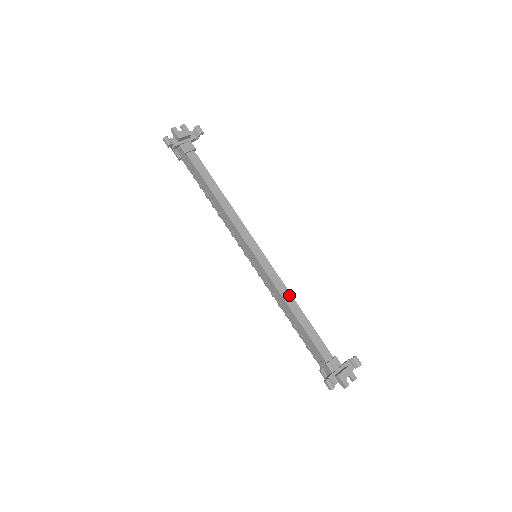
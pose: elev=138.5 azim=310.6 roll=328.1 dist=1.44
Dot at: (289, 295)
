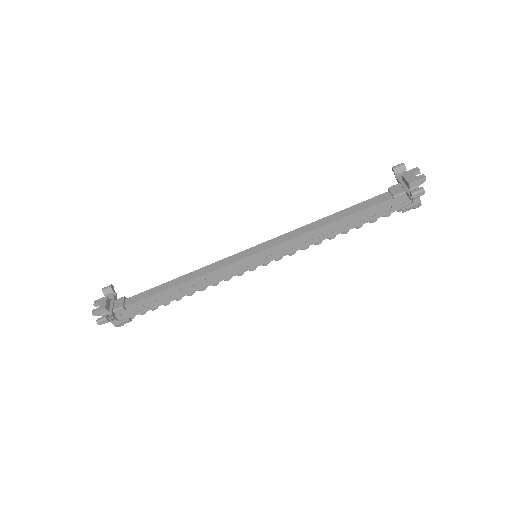
Dot at: (307, 226)
